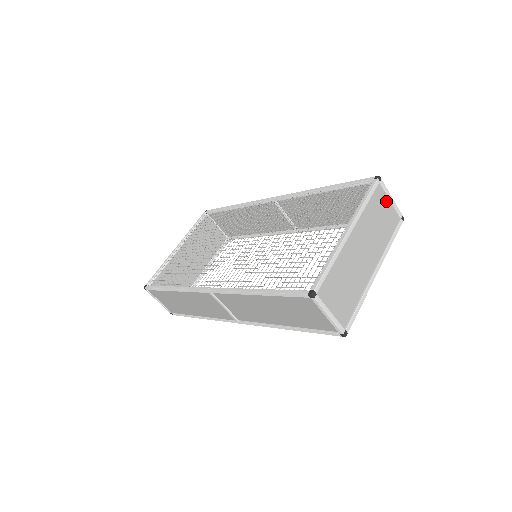
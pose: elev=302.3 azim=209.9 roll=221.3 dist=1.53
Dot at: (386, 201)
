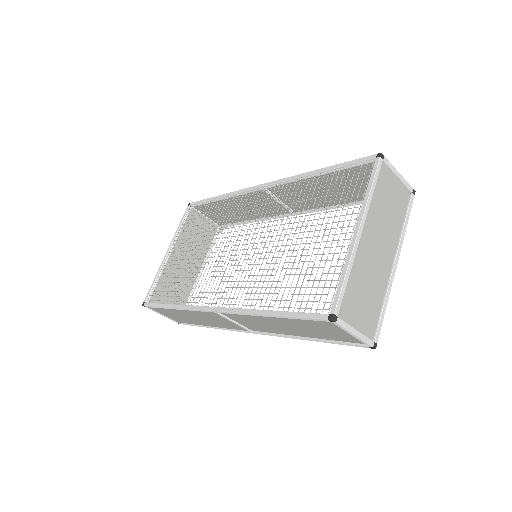
Dot at: (393, 179)
